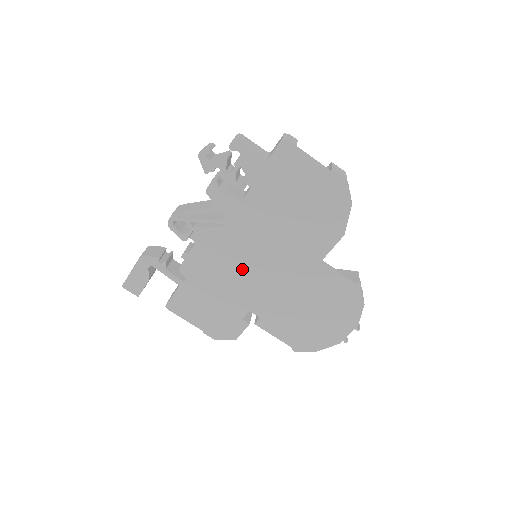
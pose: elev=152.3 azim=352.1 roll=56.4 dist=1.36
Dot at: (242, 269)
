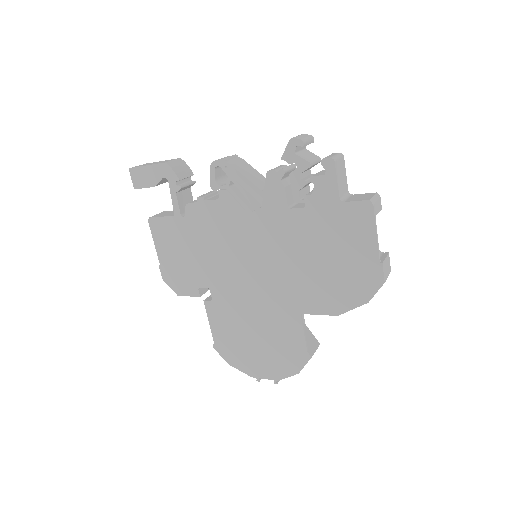
Dot at: (235, 255)
